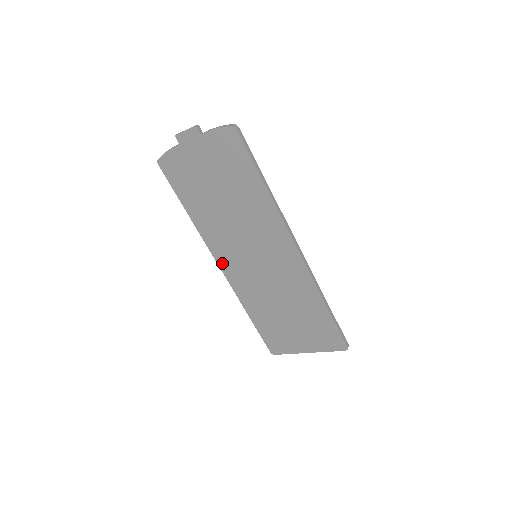
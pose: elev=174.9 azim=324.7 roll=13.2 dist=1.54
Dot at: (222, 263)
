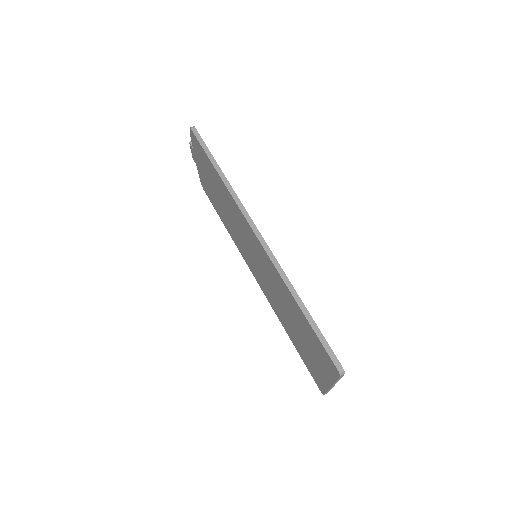
Dot at: (254, 274)
